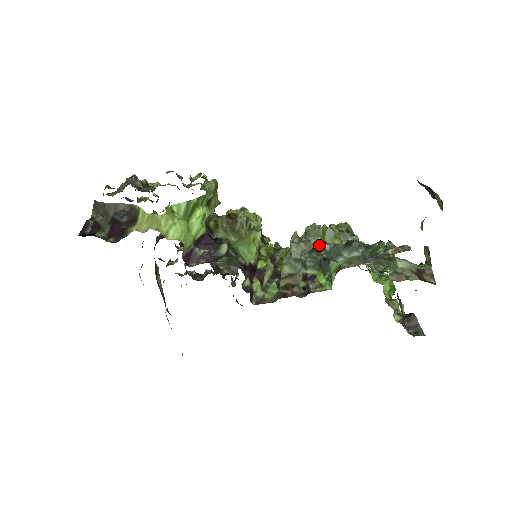
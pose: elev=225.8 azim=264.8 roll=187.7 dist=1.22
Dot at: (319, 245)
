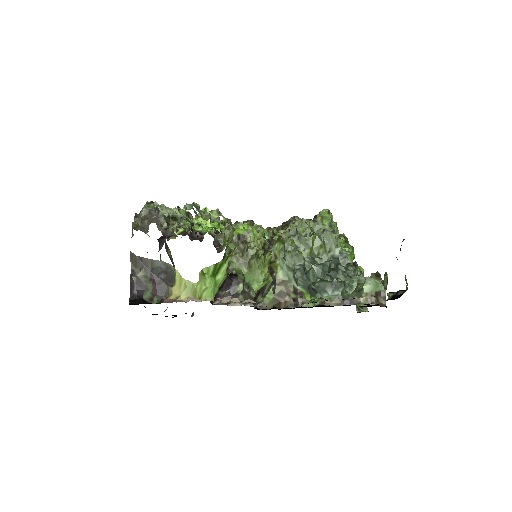
Dot at: (310, 272)
